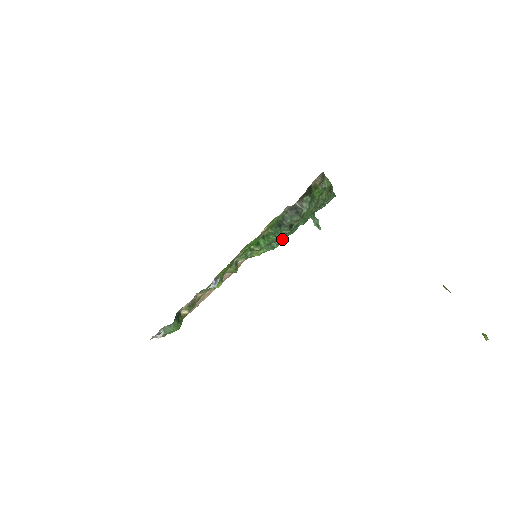
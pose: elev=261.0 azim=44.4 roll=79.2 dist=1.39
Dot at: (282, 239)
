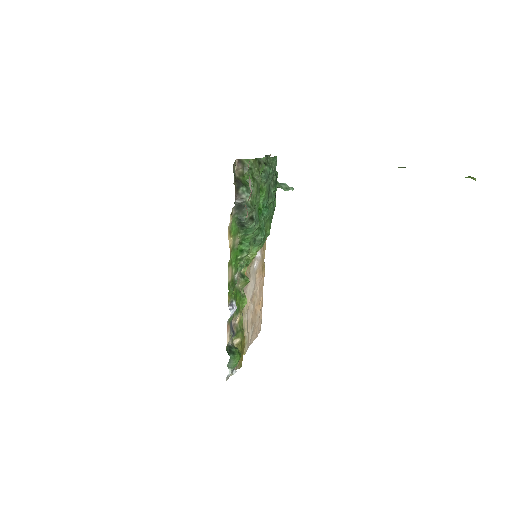
Dot at: (263, 228)
